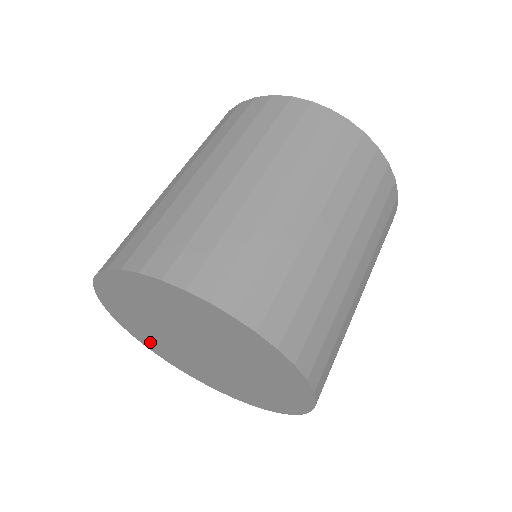
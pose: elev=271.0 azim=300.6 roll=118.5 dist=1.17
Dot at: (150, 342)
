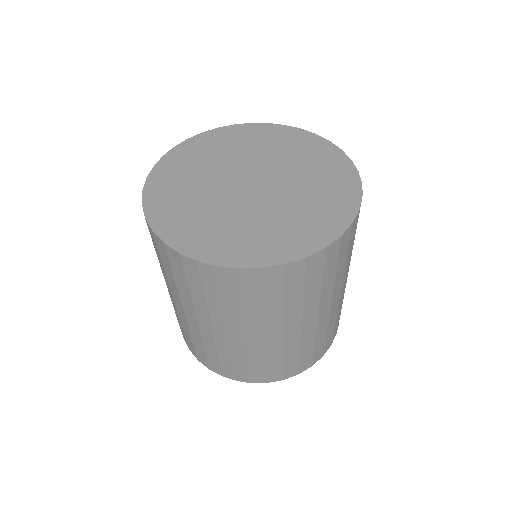
Dot at: (181, 225)
